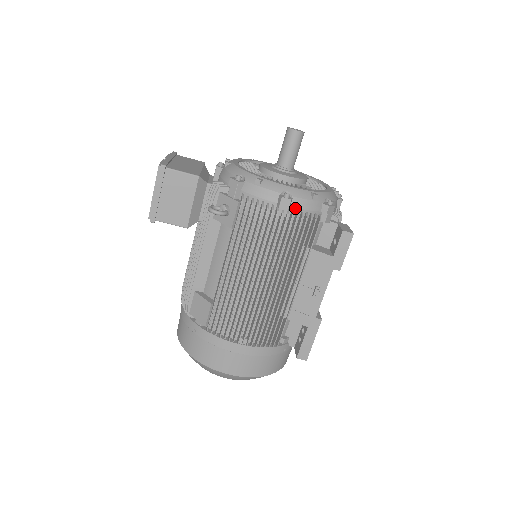
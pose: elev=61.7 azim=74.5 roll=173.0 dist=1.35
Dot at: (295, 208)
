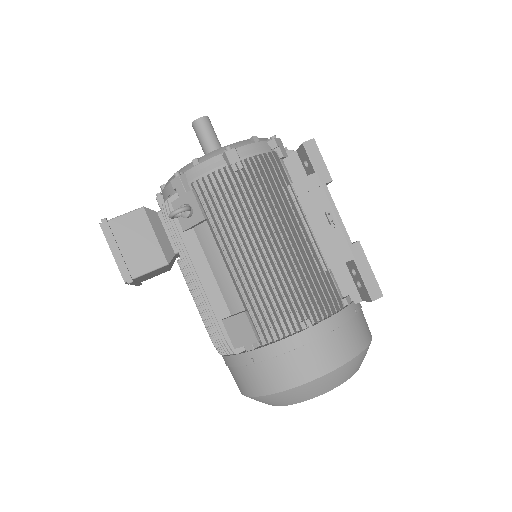
Dot at: (245, 157)
